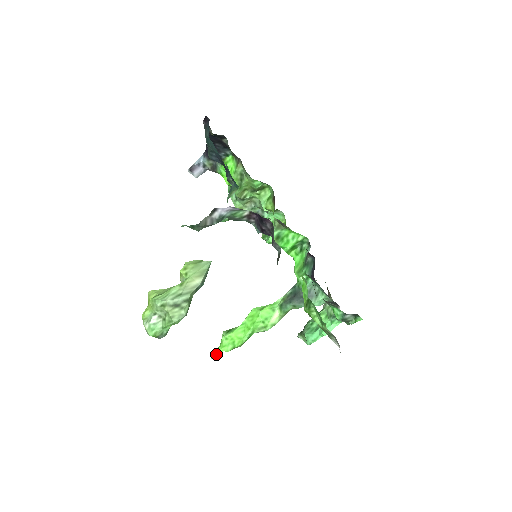
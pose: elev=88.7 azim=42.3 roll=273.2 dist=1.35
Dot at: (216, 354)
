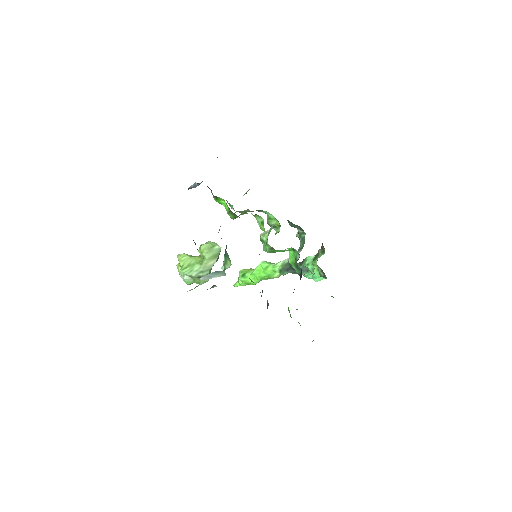
Dot at: occluded
